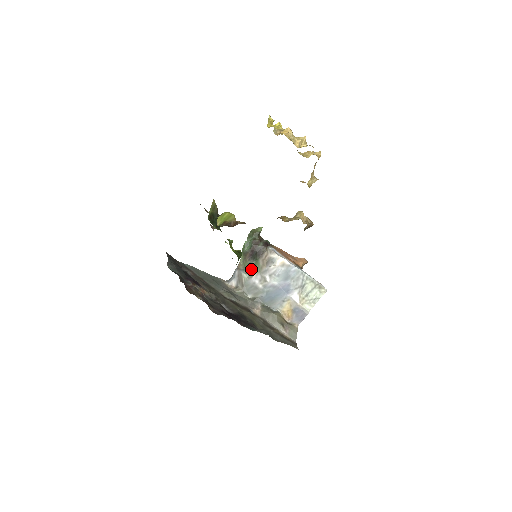
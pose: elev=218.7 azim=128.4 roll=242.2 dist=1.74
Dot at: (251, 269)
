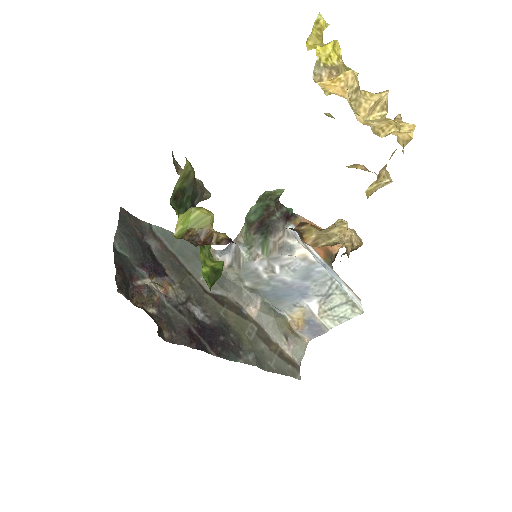
Dot at: (255, 248)
